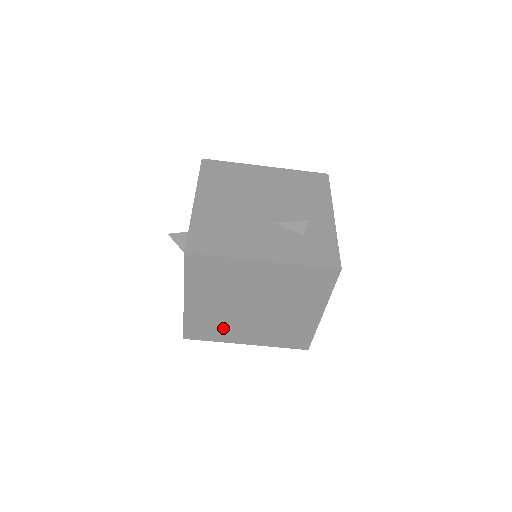
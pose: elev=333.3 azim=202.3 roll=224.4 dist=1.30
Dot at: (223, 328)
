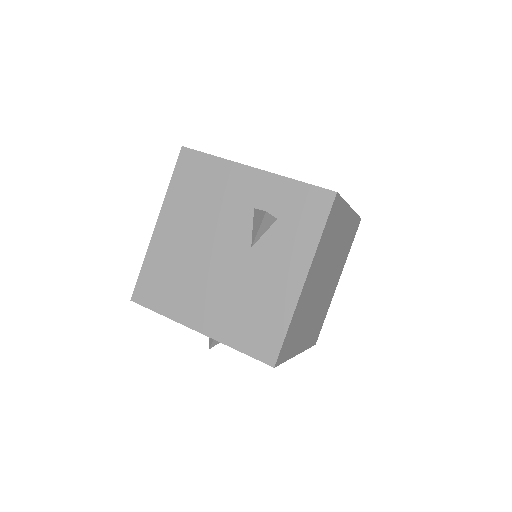
Dot at: (323, 309)
